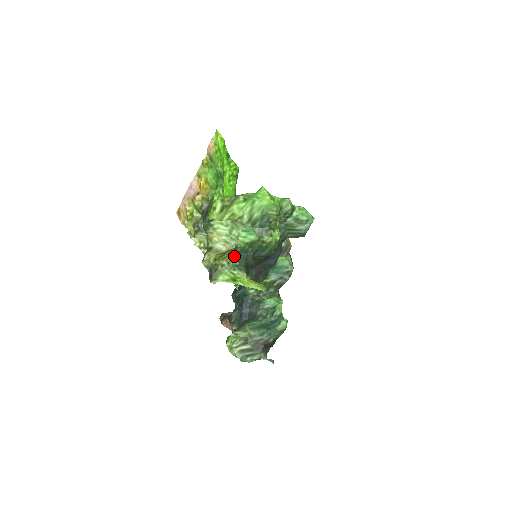
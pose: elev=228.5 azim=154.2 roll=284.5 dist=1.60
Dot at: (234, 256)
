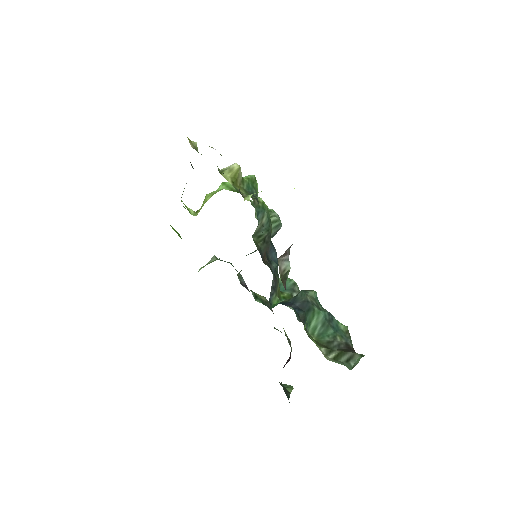
Dot at: (245, 191)
